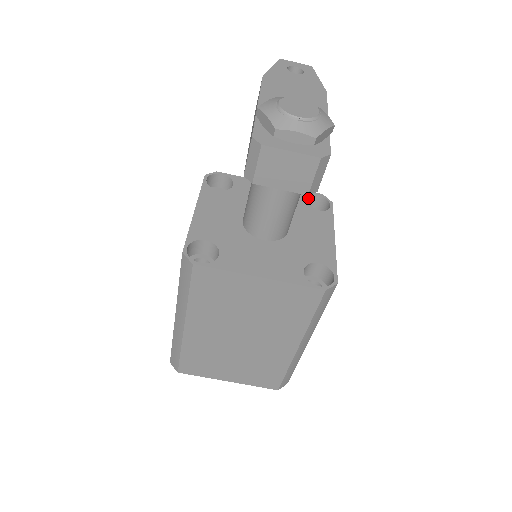
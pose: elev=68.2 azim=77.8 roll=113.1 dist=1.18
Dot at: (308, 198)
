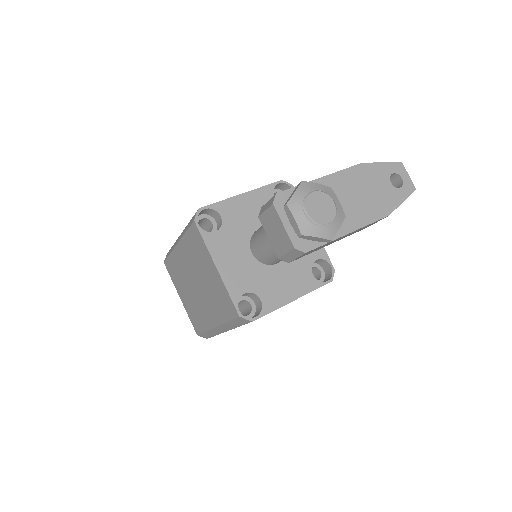
Dot at: (324, 262)
